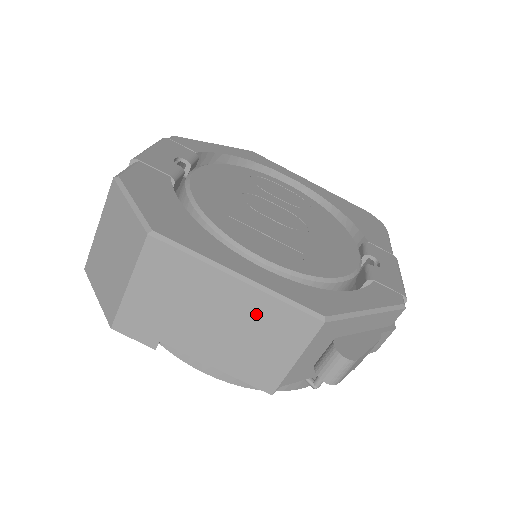
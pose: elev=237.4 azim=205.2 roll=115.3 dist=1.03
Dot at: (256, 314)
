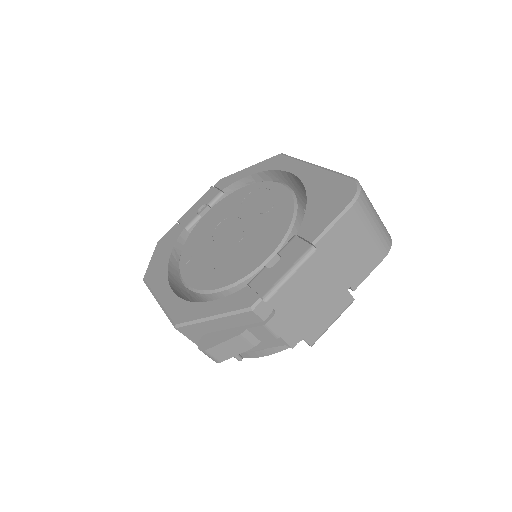
Dot at: occluded
